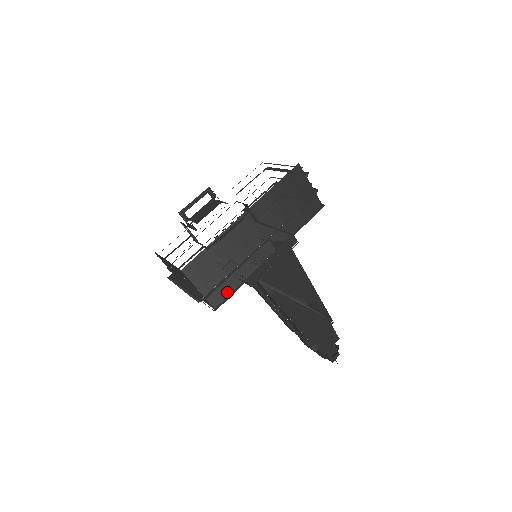
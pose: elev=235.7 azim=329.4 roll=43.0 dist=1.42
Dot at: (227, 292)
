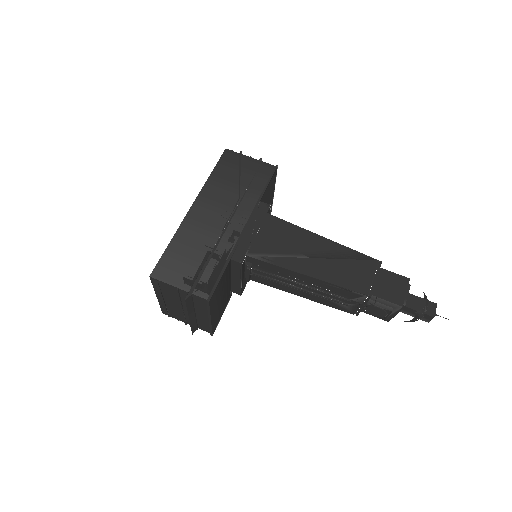
Dot at: (214, 279)
